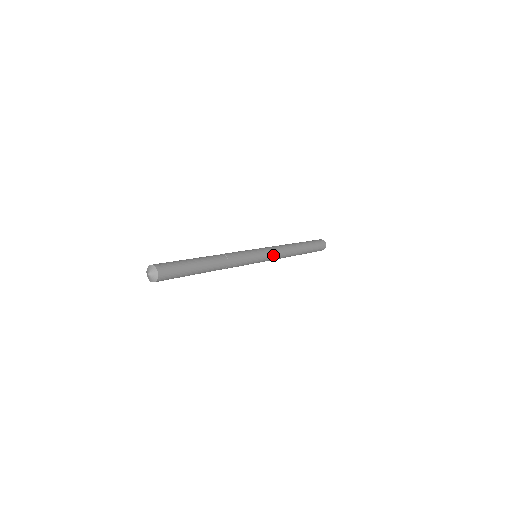
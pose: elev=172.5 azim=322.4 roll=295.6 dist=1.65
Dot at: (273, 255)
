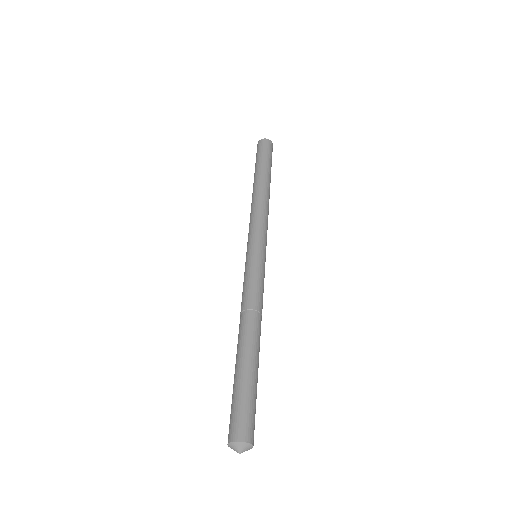
Dot at: (266, 233)
